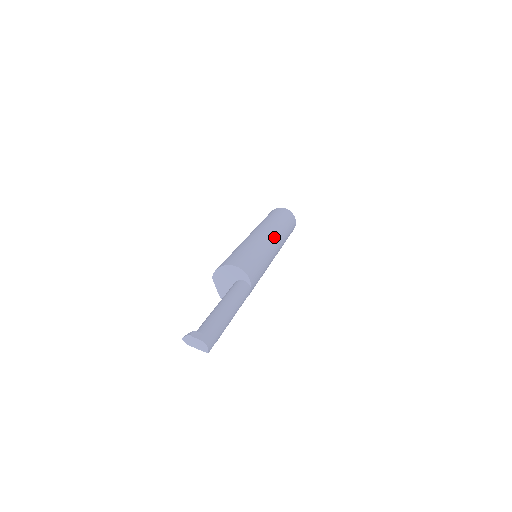
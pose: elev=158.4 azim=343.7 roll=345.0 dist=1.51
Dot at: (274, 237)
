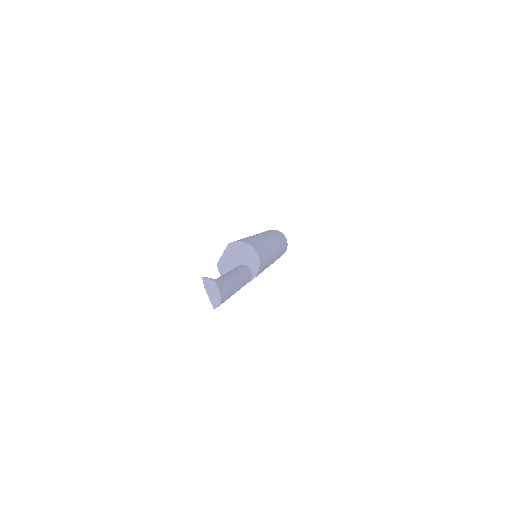
Dot at: occluded
